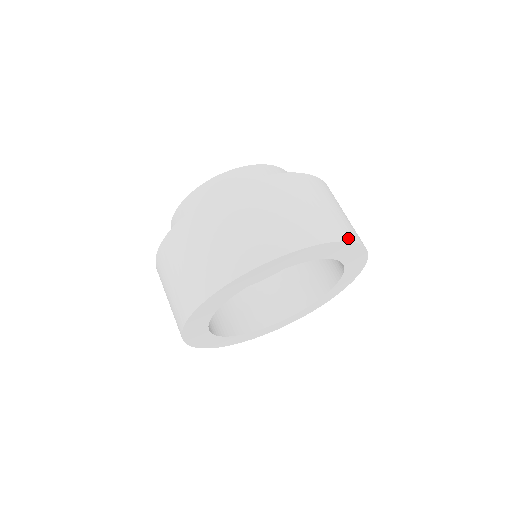
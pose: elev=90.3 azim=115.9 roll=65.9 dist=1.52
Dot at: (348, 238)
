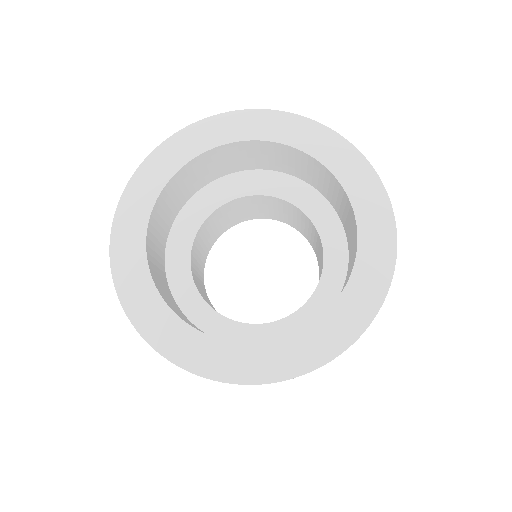
Dot at: (373, 171)
